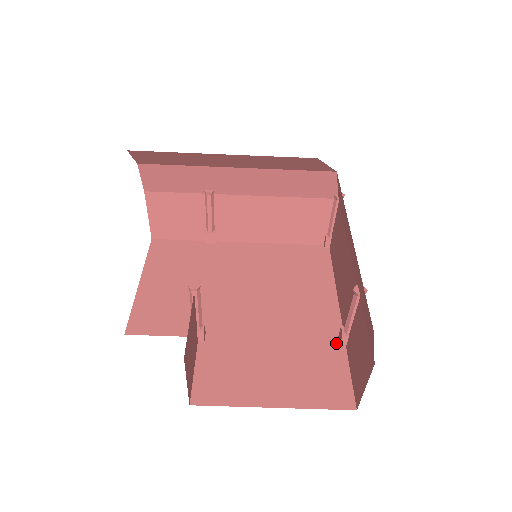
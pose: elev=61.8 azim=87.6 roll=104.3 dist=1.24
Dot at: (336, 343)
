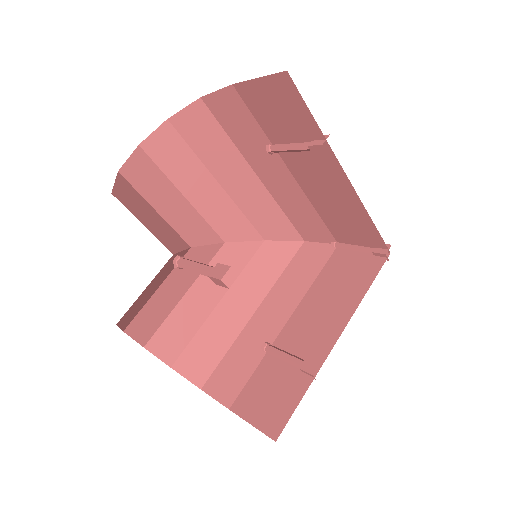
Dot at: (322, 151)
